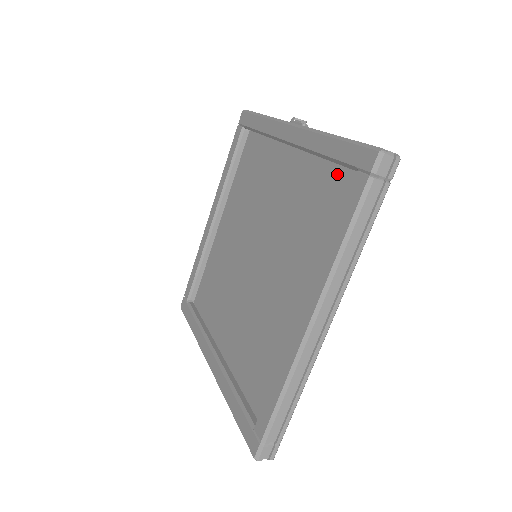
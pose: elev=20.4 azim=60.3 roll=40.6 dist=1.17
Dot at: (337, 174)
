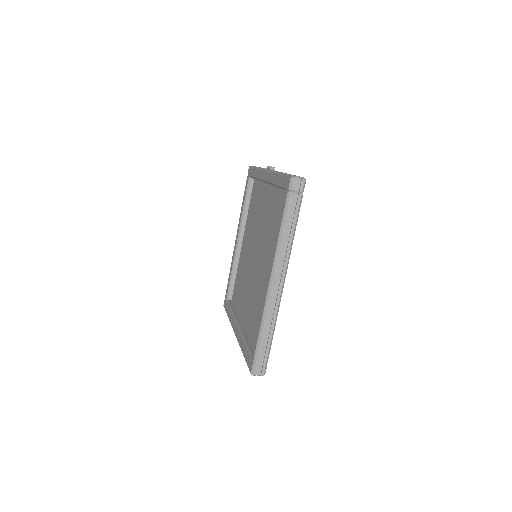
Dot at: occluded
